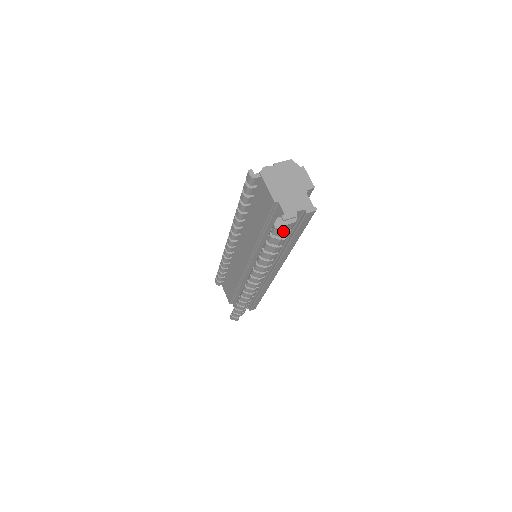
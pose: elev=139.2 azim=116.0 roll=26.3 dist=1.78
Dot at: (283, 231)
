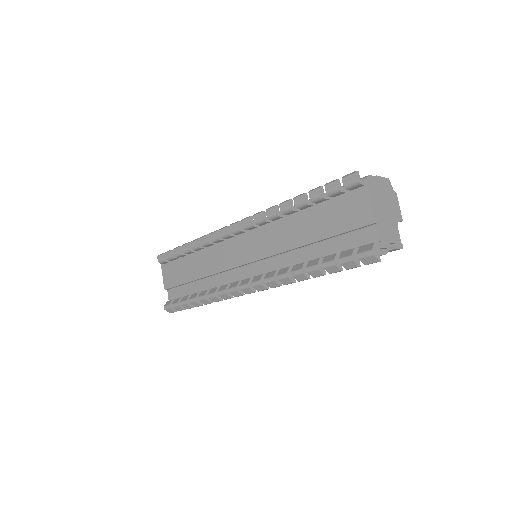
Dot at: (376, 260)
